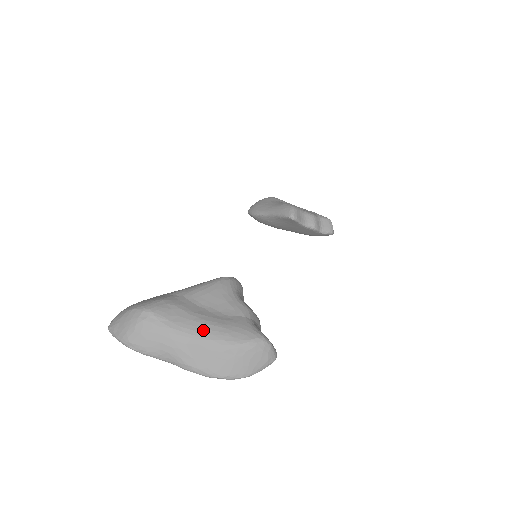
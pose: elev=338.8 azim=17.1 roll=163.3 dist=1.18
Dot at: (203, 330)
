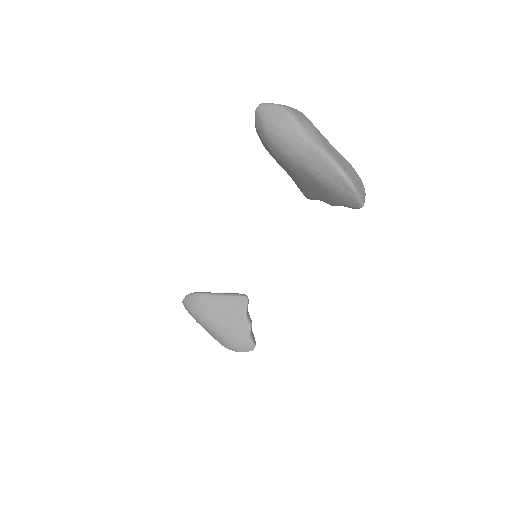
Dot at: occluded
